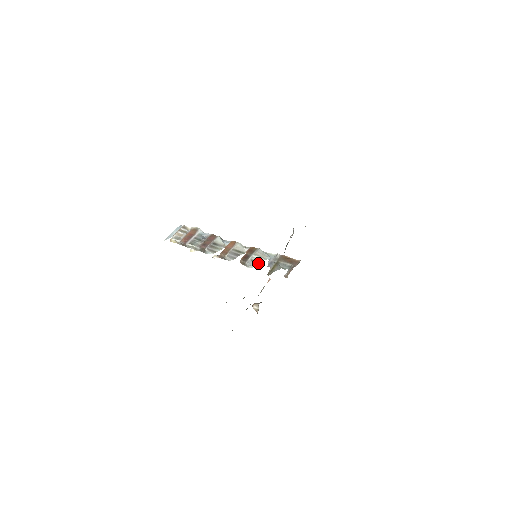
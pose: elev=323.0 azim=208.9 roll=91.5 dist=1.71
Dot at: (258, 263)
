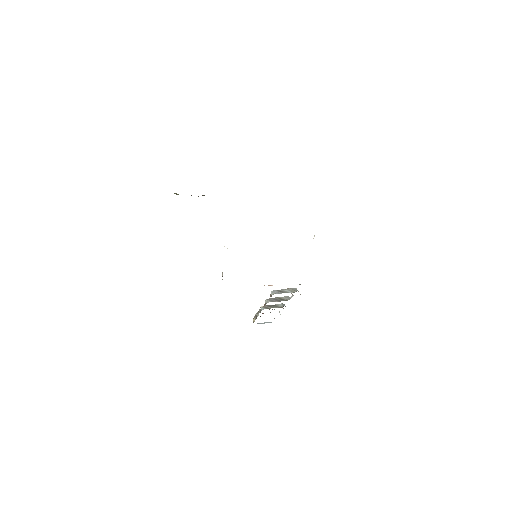
Dot at: occluded
